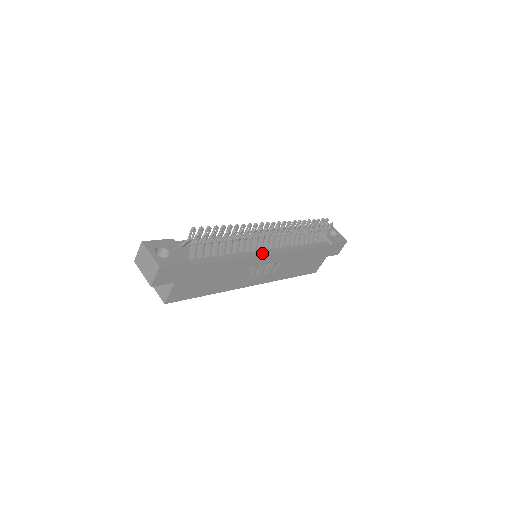
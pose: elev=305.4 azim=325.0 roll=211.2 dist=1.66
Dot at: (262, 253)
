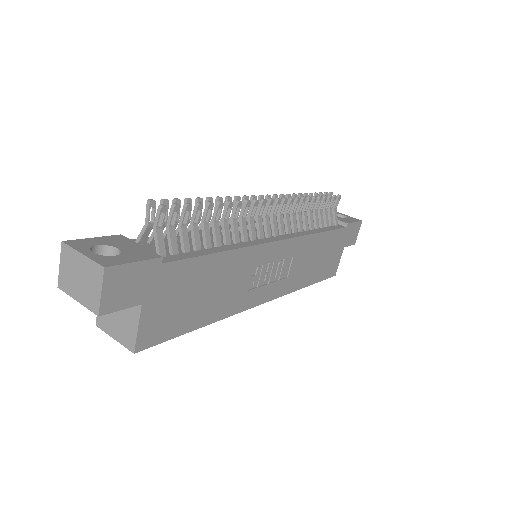
Dot at: (266, 241)
